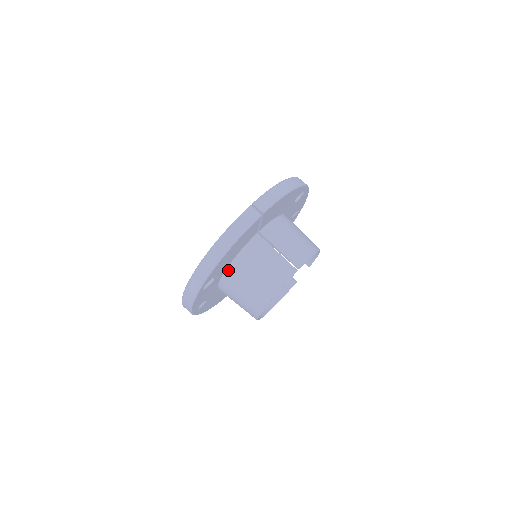
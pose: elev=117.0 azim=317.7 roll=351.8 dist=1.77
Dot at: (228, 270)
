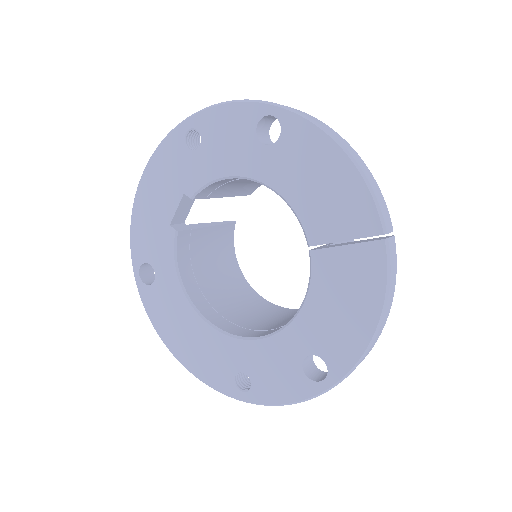
Dot at: occluded
